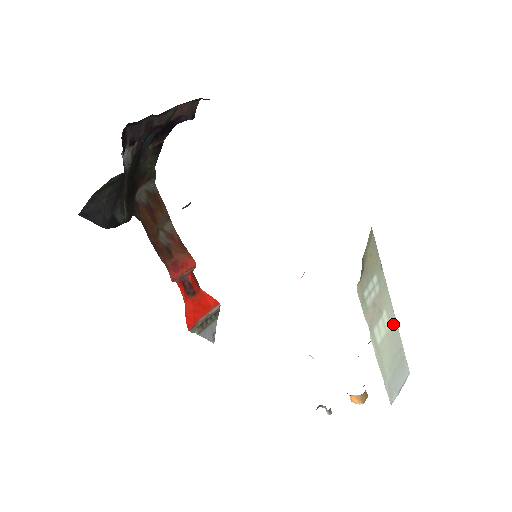
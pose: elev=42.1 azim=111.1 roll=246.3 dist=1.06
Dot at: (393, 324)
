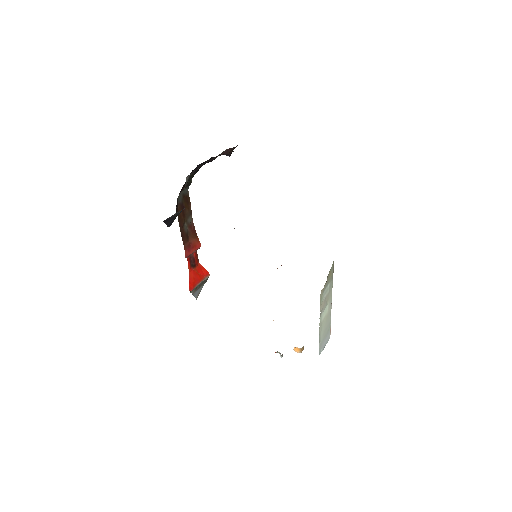
Dot at: (330, 310)
